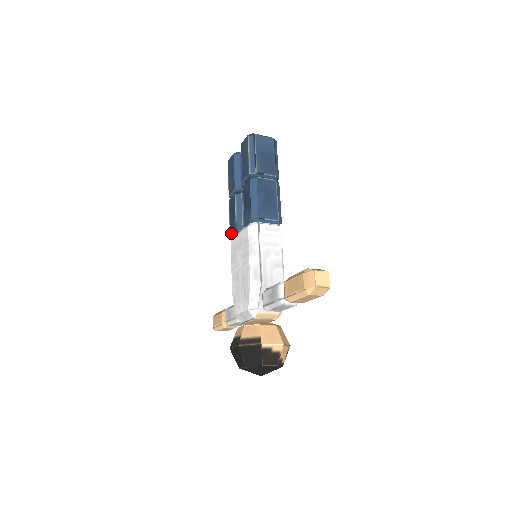
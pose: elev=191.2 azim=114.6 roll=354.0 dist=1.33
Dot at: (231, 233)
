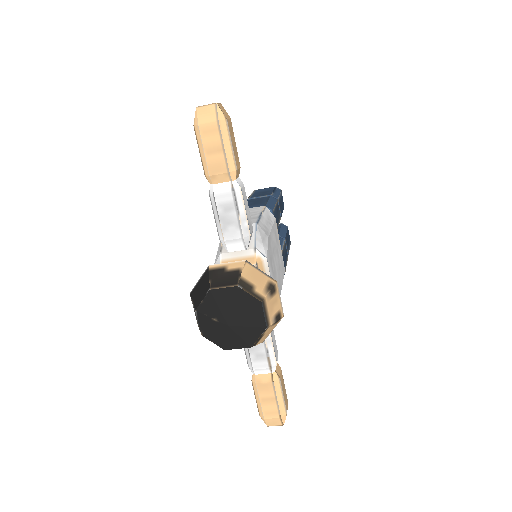
Dot at: occluded
